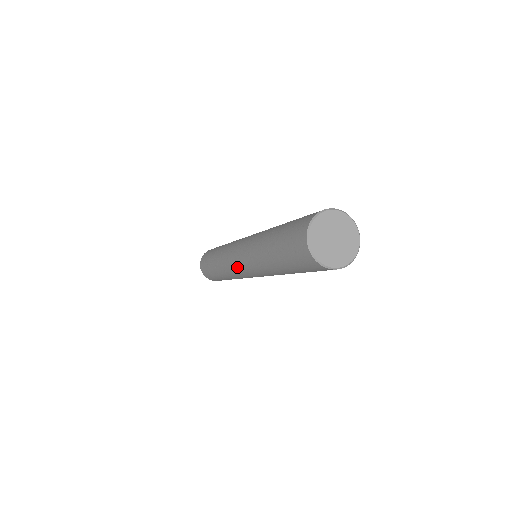
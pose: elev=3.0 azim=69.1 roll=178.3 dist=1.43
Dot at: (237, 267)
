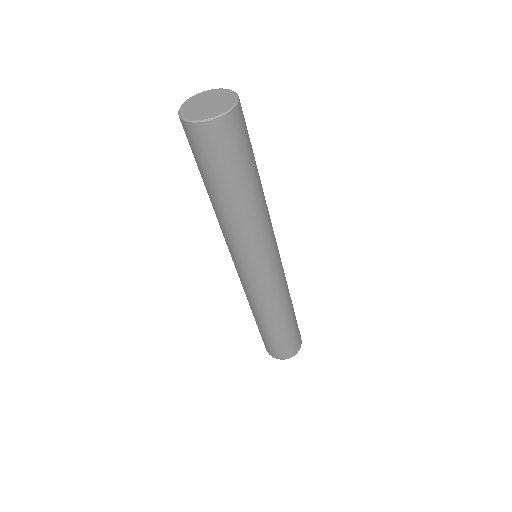
Dot at: (236, 269)
